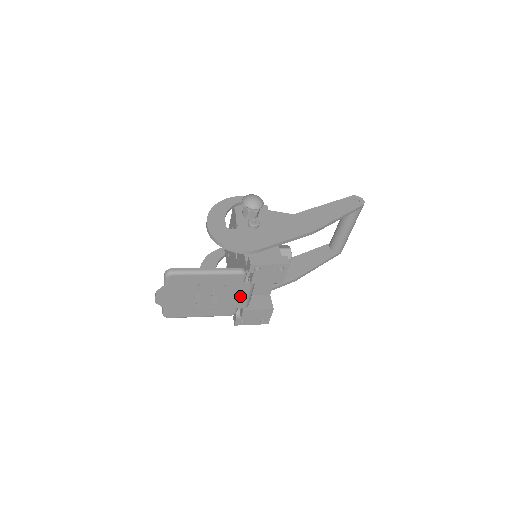
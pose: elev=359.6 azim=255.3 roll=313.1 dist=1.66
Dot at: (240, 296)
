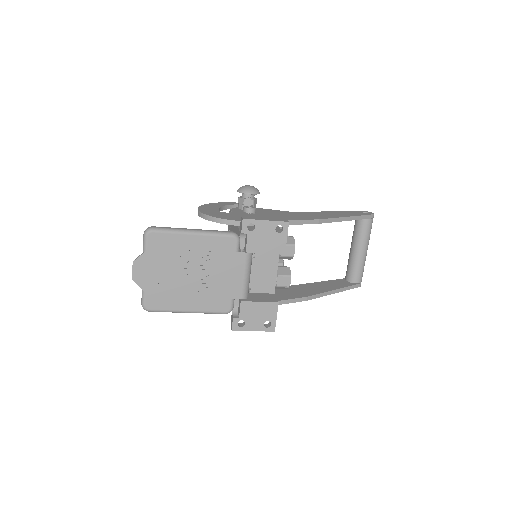
Dot at: (235, 276)
